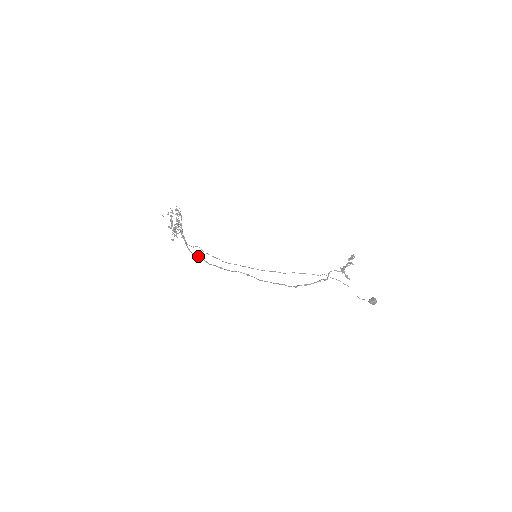
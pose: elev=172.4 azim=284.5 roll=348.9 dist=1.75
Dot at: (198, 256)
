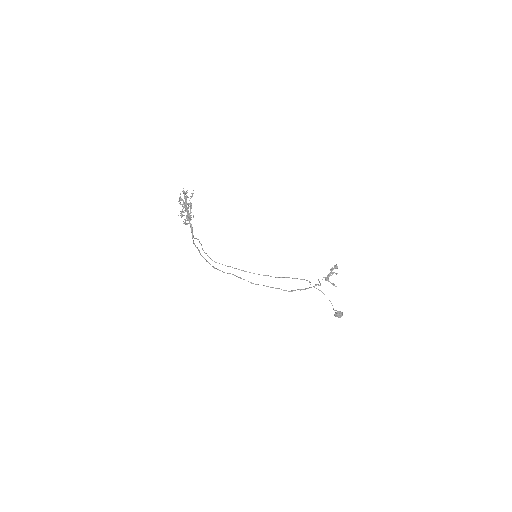
Dot at: occluded
